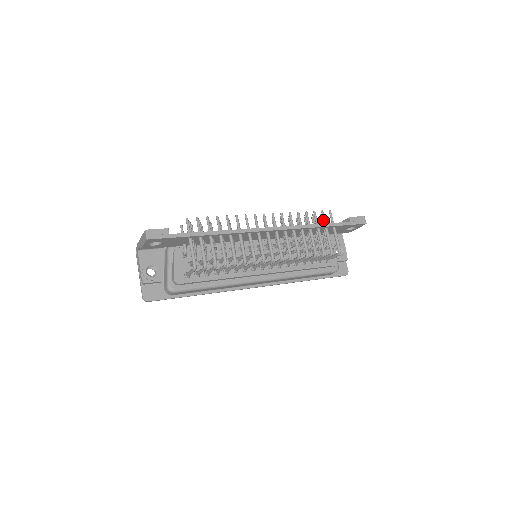
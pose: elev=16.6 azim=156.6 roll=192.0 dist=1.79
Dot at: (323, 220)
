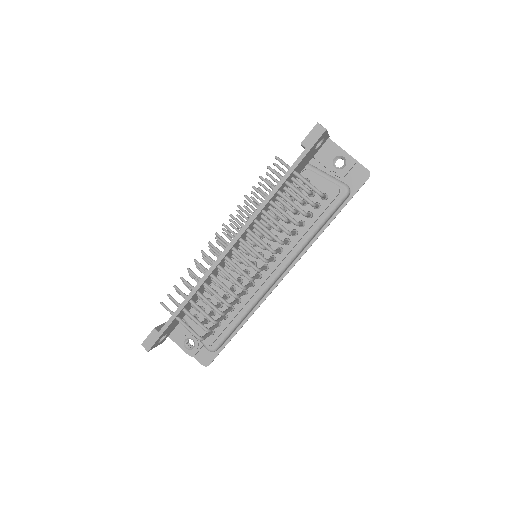
Dot at: occluded
